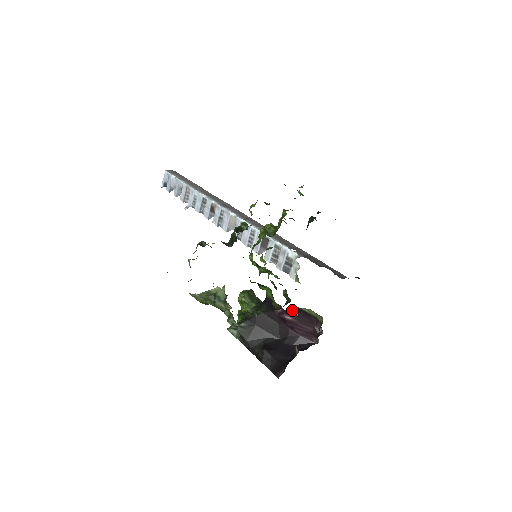
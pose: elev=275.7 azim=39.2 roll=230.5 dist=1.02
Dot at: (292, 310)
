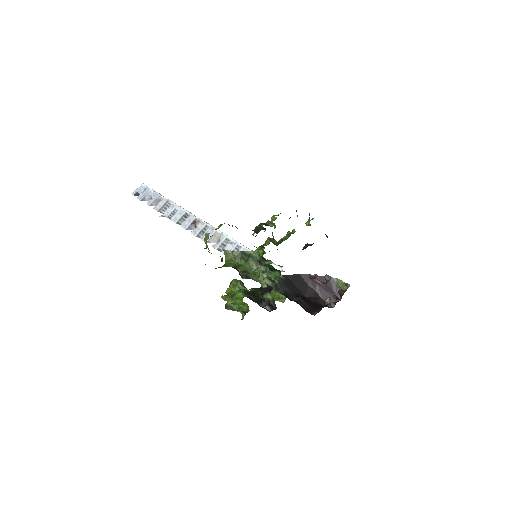
Dot at: (324, 277)
